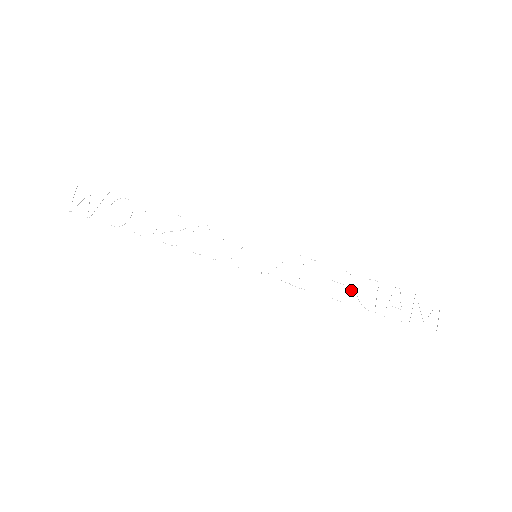
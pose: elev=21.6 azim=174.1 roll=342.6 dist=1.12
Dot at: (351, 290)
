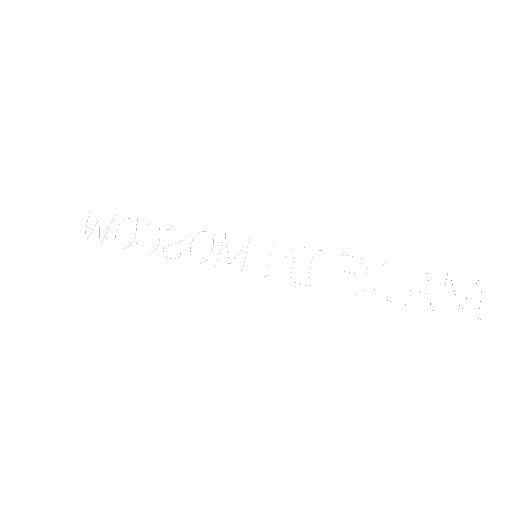
Dot at: (364, 279)
